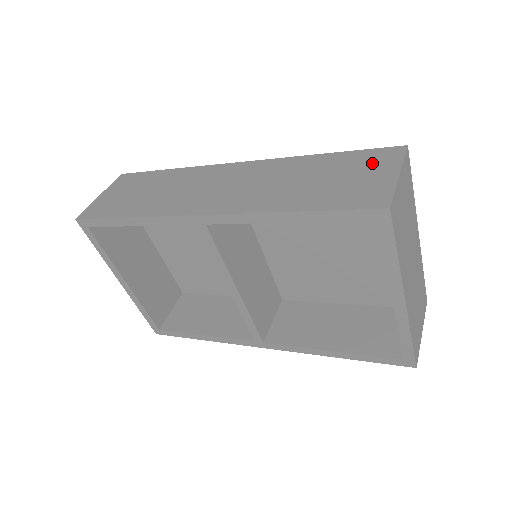
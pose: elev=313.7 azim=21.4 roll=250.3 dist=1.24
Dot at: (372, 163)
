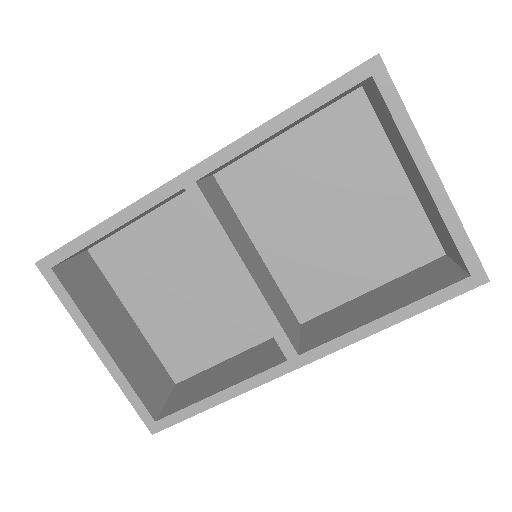
Dot at: occluded
